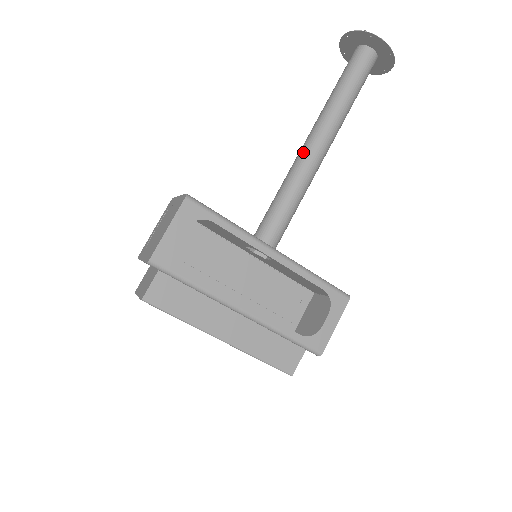
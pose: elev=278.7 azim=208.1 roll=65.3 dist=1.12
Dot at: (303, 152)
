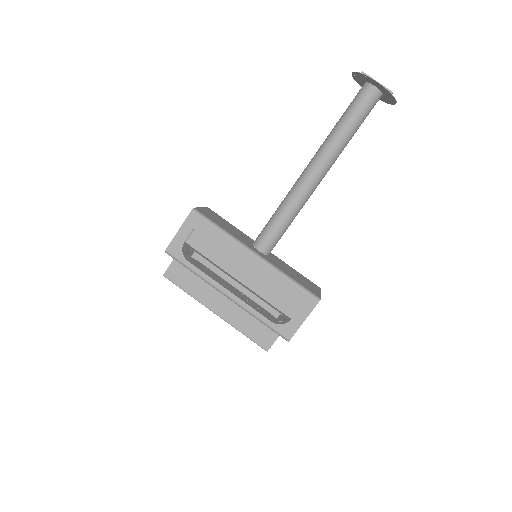
Dot at: (299, 177)
